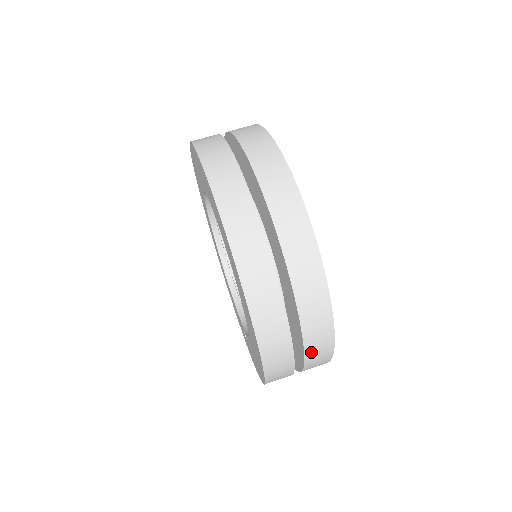
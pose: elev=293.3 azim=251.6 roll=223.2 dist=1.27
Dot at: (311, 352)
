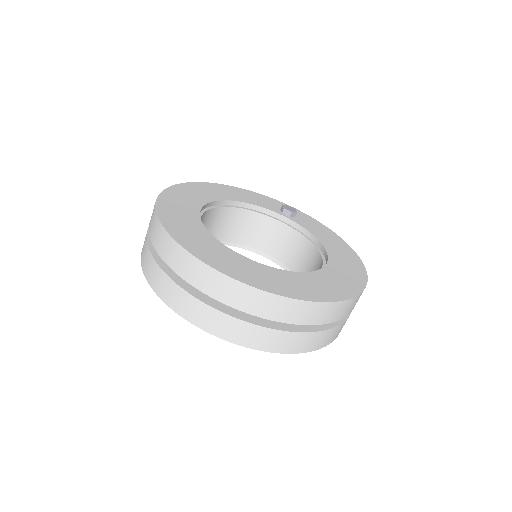
Dot at: occluded
